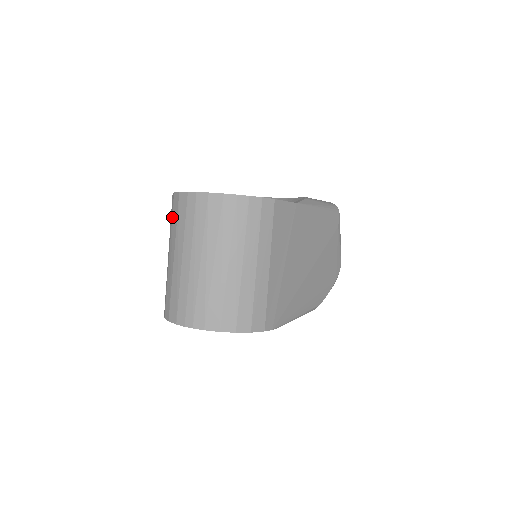
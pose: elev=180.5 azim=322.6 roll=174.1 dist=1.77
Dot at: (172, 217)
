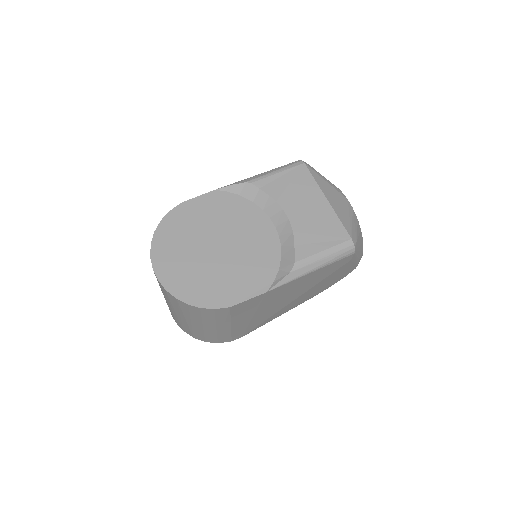
Dot at: occluded
